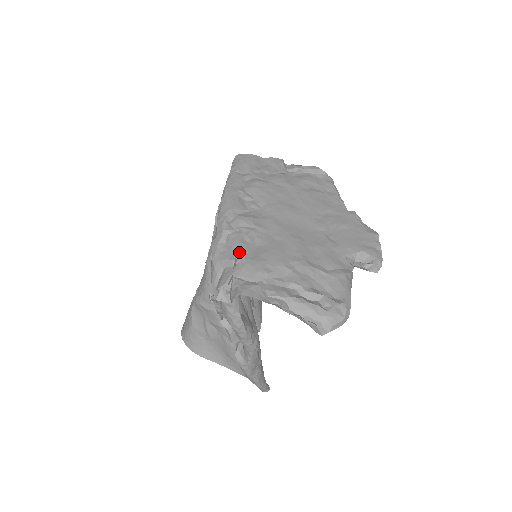
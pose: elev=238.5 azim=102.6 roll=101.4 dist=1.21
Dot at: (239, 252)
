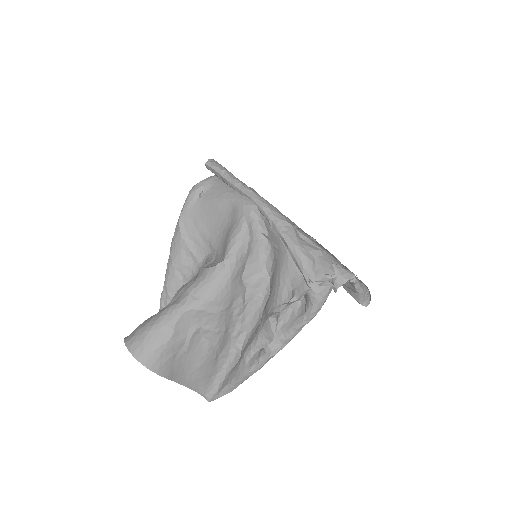
Dot at: (317, 244)
